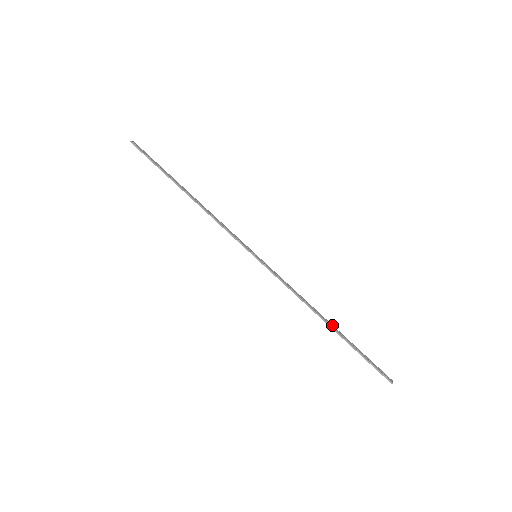
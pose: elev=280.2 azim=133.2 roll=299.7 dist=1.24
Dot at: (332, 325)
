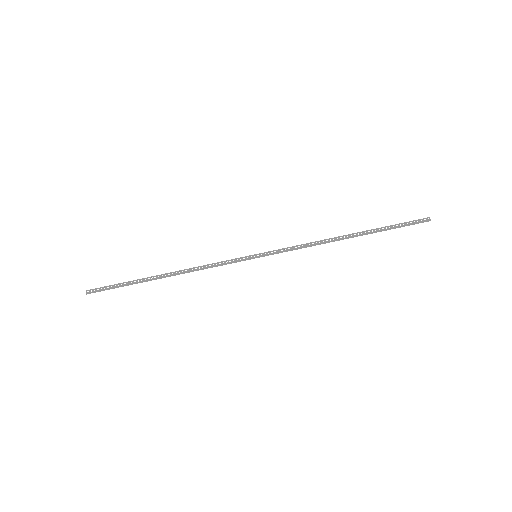
Dot at: (353, 234)
